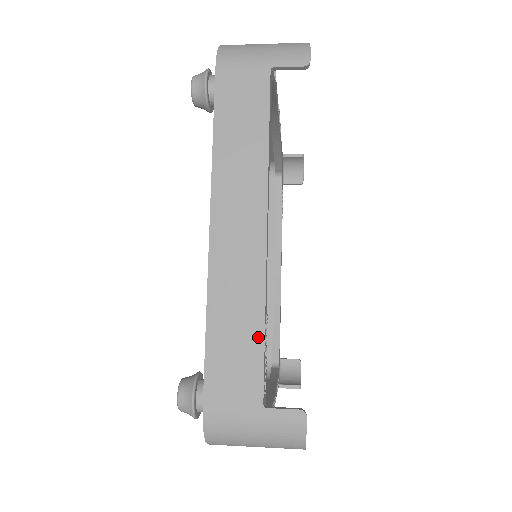
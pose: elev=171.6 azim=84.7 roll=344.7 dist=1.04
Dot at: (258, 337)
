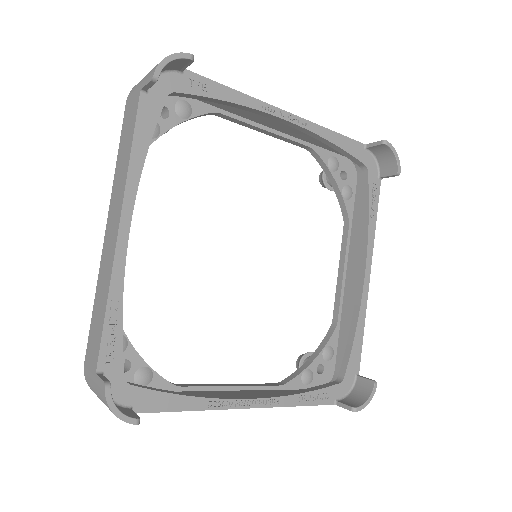
Dot at: (103, 316)
